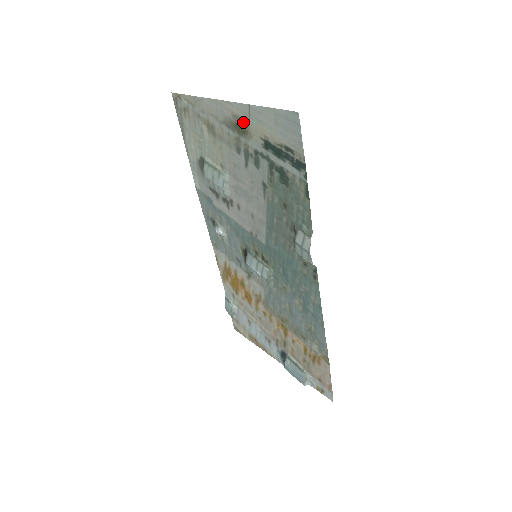
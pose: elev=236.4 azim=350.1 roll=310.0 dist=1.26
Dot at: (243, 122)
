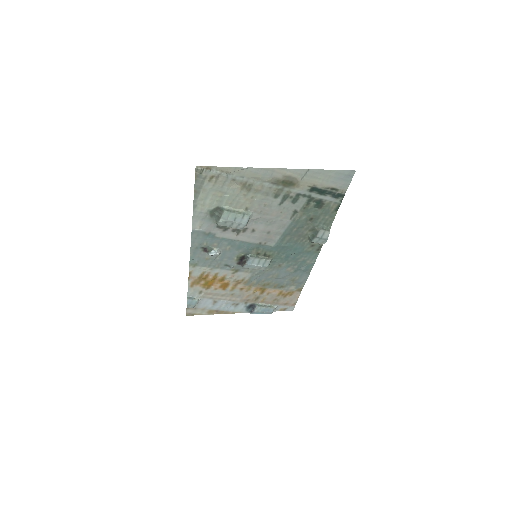
Dot at: (294, 179)
